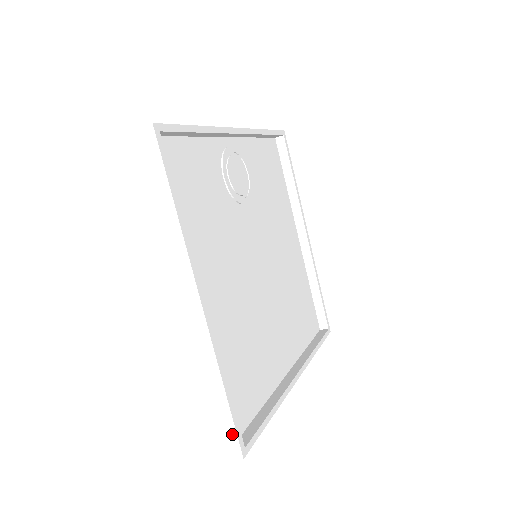
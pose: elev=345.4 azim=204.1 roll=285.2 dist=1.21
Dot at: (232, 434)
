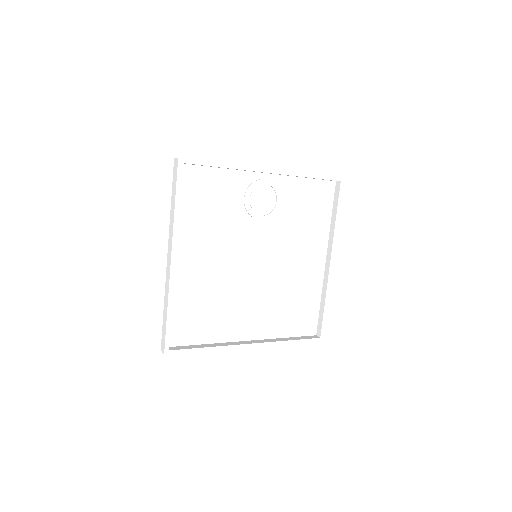
Dot at: (164, 339)
